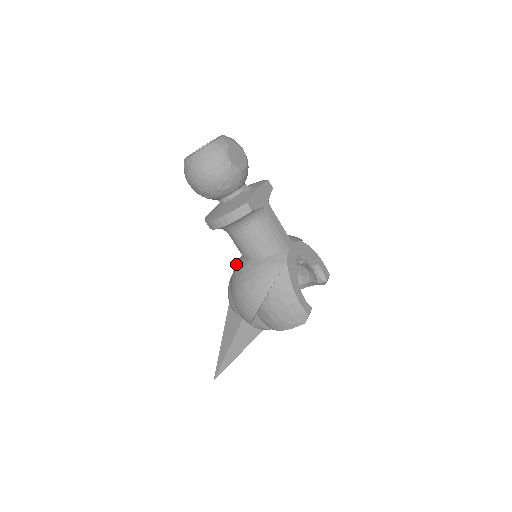
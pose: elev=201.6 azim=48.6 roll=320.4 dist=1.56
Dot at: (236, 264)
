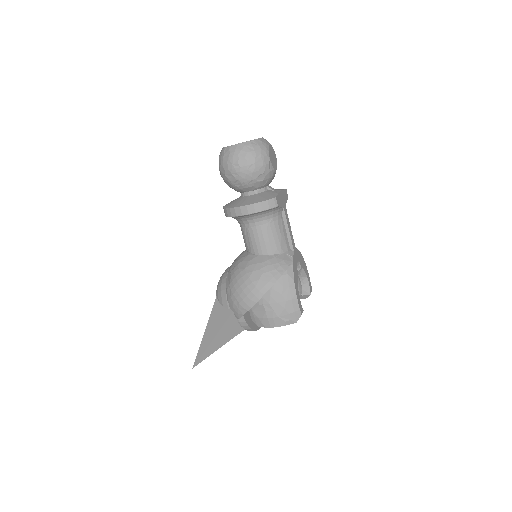
Dot at: (237, 259)
